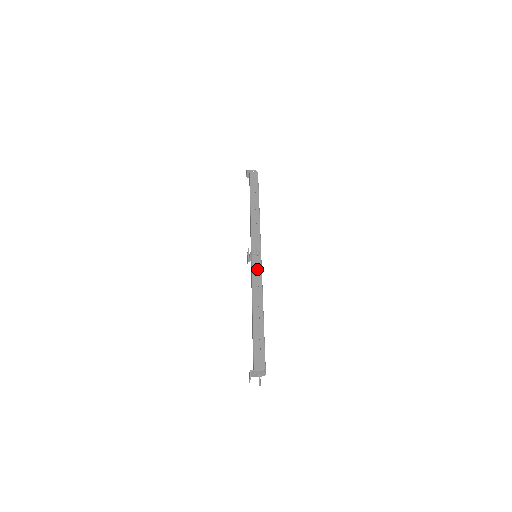
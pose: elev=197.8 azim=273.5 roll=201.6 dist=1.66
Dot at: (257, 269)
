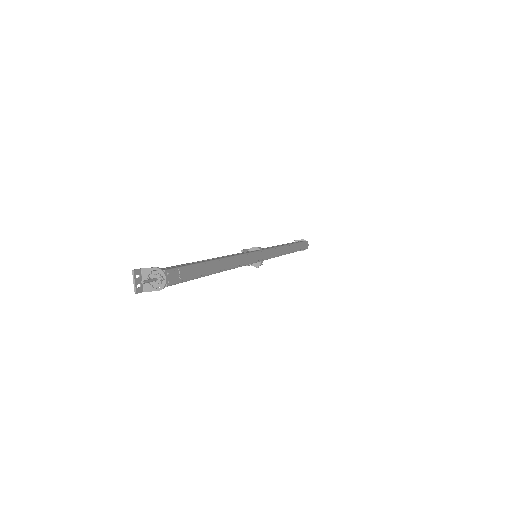
Dot at: occluded
